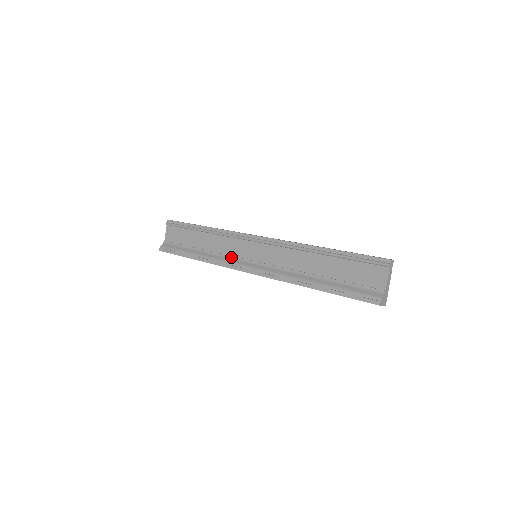
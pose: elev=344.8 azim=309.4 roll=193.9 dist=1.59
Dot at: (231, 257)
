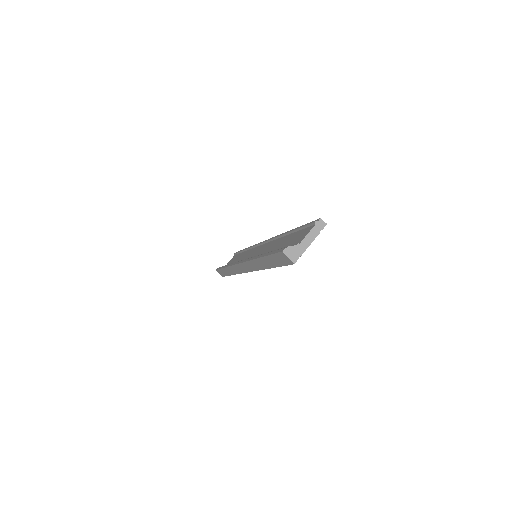
Dot at: occluded
